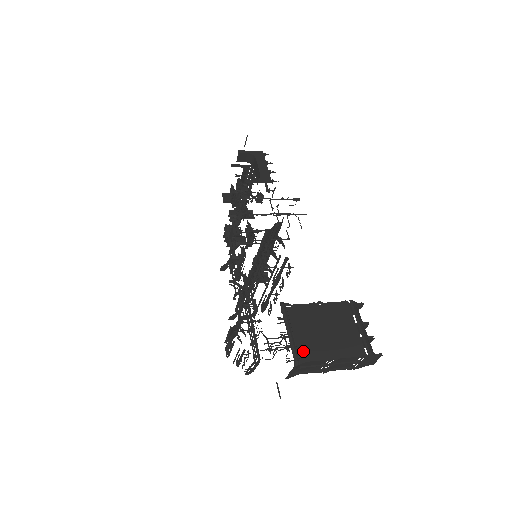
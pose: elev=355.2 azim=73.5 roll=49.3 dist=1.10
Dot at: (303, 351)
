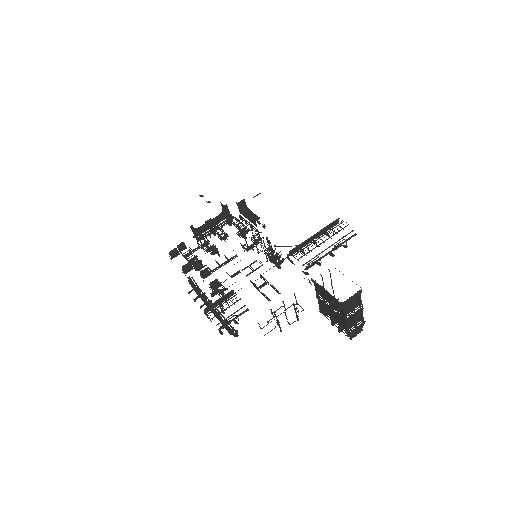
Dot at: occluded
